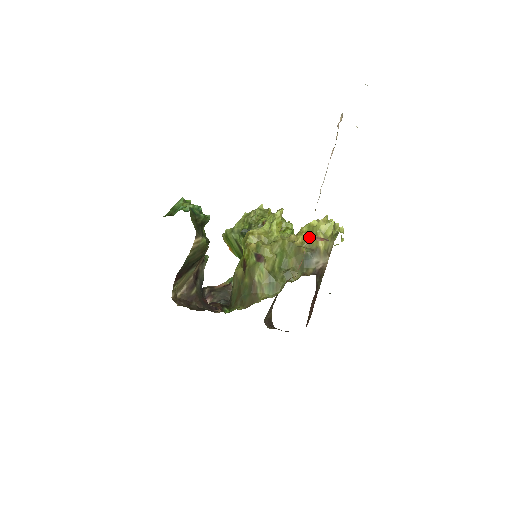
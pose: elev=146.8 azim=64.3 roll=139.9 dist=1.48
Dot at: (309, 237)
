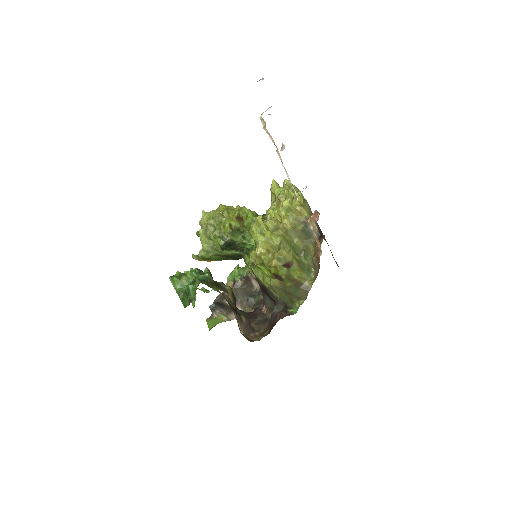
Dot at: (311, 224)
